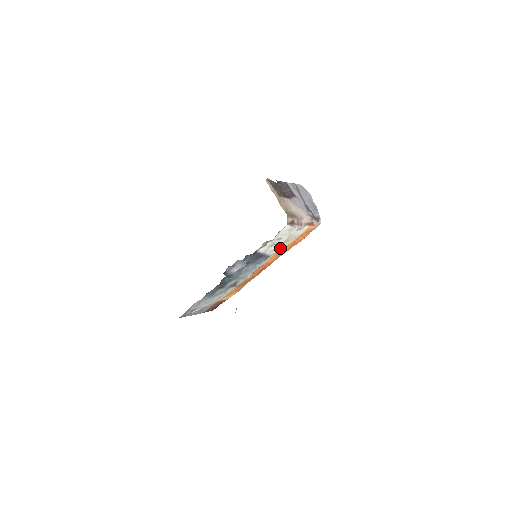
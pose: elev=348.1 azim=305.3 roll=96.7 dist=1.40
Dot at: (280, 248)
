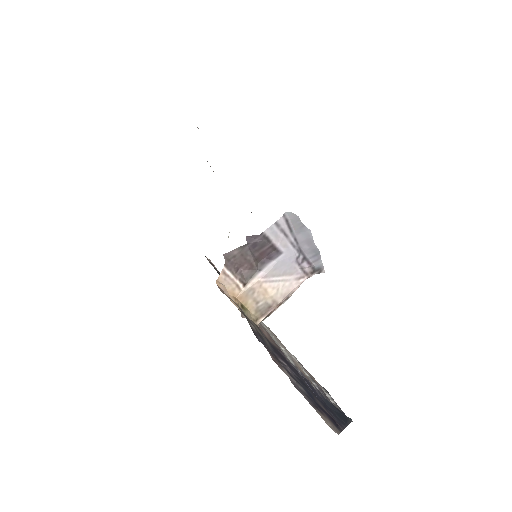
Dot at: occluded
